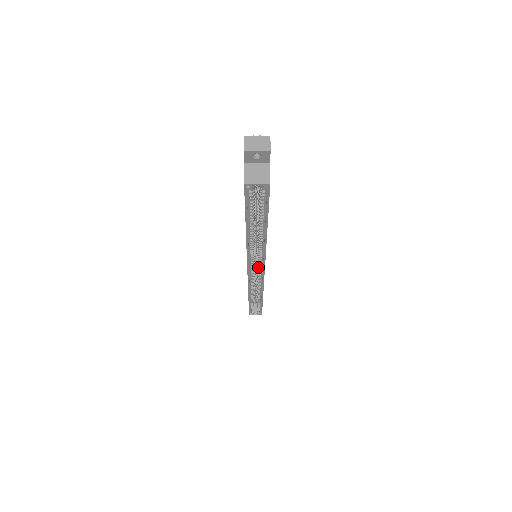
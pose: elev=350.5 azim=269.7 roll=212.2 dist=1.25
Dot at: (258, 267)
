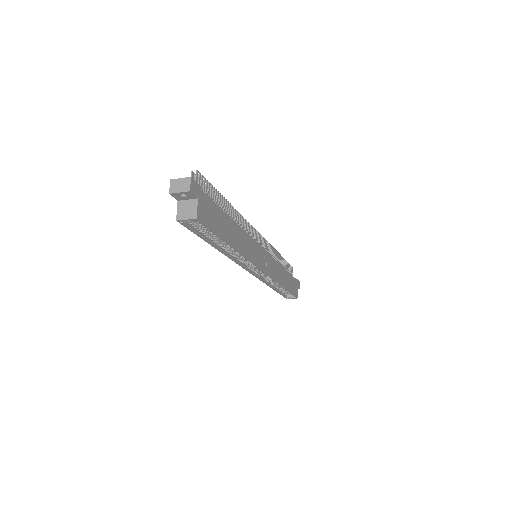
Dot at: (256, 267)
